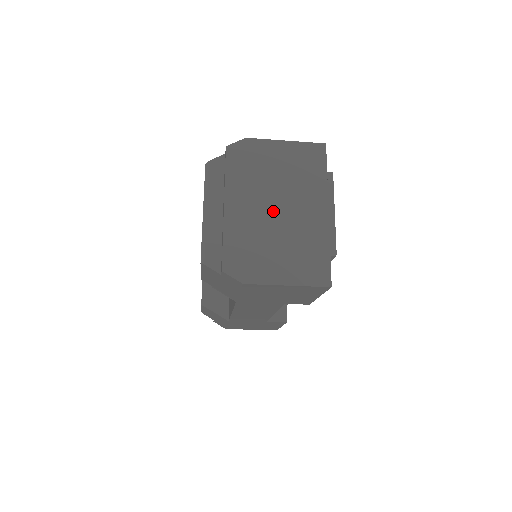
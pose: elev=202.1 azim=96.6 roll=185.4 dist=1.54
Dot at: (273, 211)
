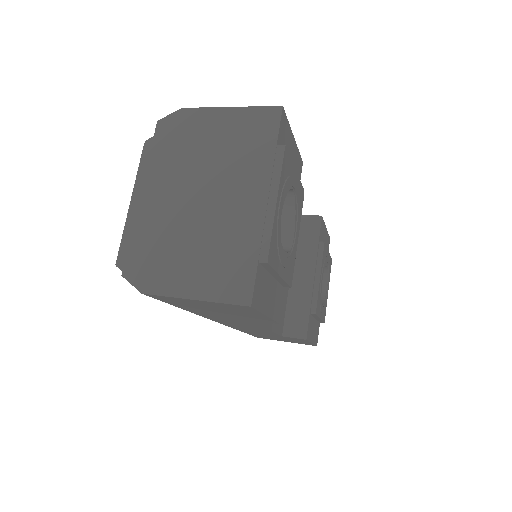
Dot at: (196, 200)
